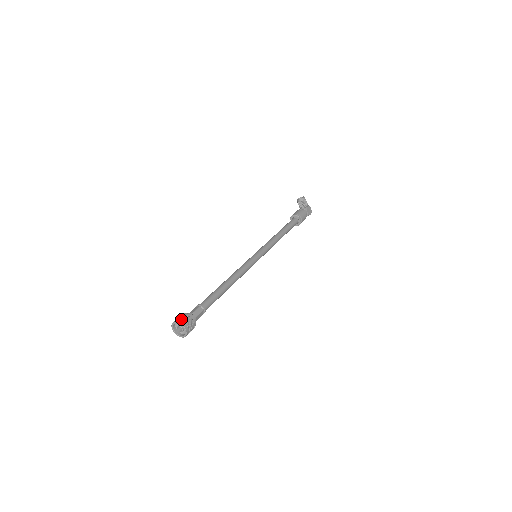
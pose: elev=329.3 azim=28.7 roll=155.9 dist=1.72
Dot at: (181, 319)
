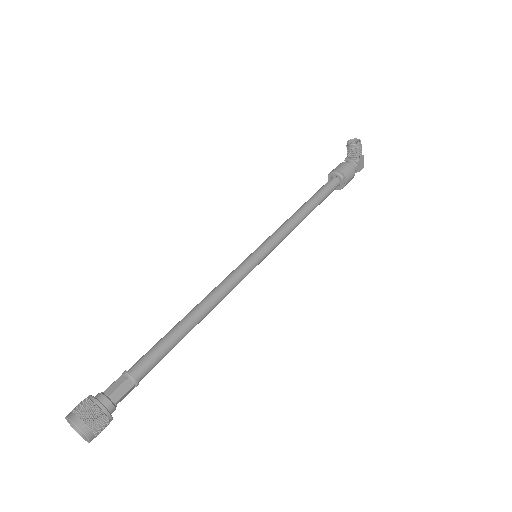
Dot at: (83, 417)
